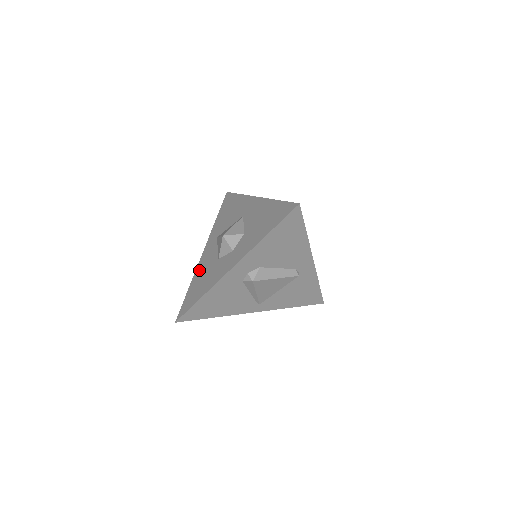
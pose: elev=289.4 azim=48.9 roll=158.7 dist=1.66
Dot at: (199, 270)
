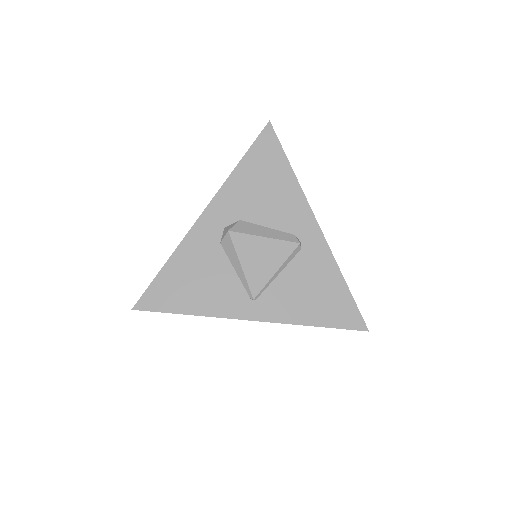
Dot at: occluded
